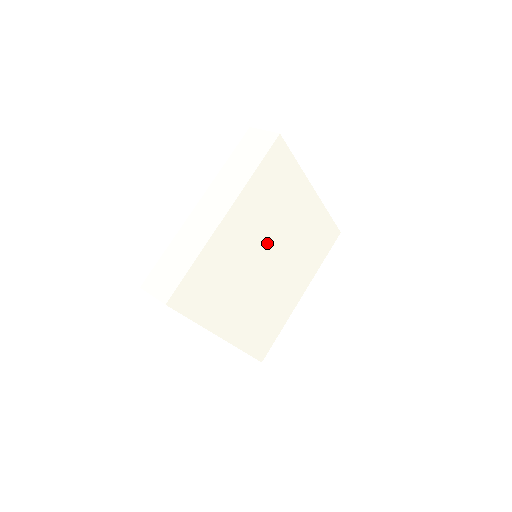
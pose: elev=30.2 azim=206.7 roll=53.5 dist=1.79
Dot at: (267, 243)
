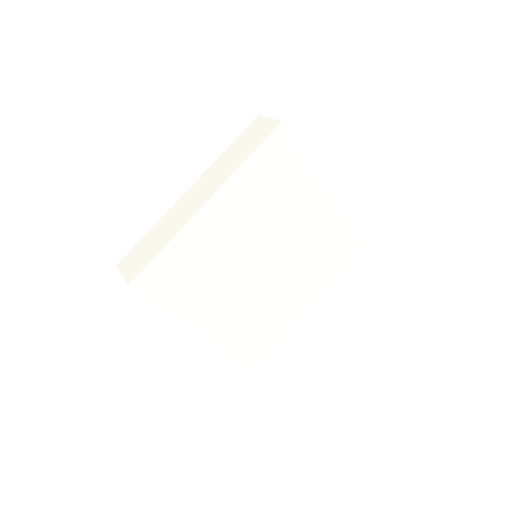
Dot at: (263, 242)
